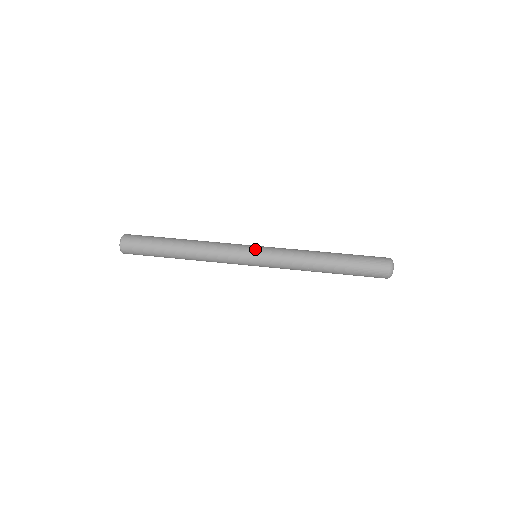
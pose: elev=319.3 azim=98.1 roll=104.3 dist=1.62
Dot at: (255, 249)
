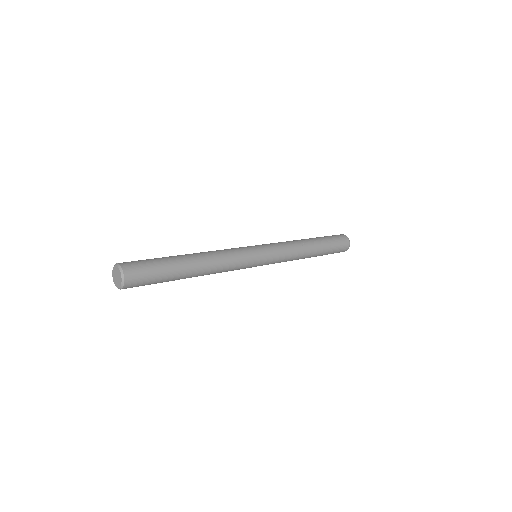
Dot at: occluded
